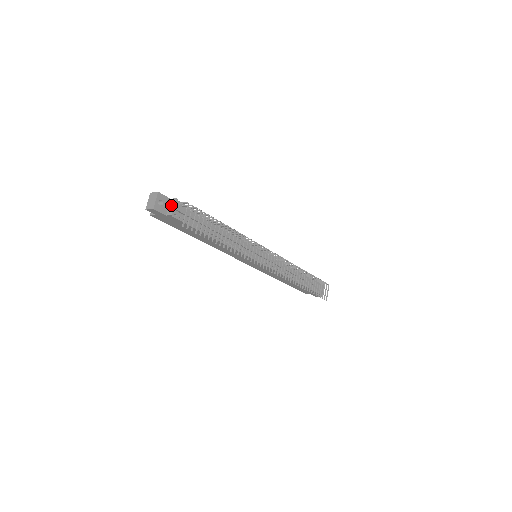
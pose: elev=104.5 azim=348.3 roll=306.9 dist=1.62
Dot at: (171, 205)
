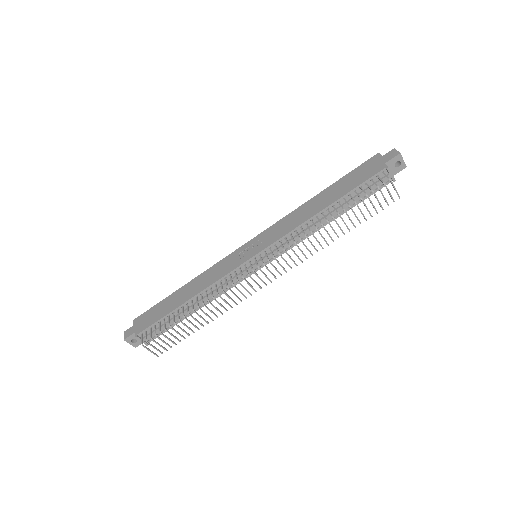
Dot at: (140, 338)
